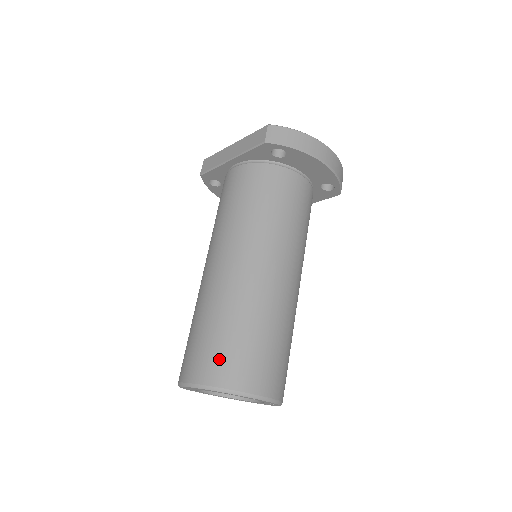
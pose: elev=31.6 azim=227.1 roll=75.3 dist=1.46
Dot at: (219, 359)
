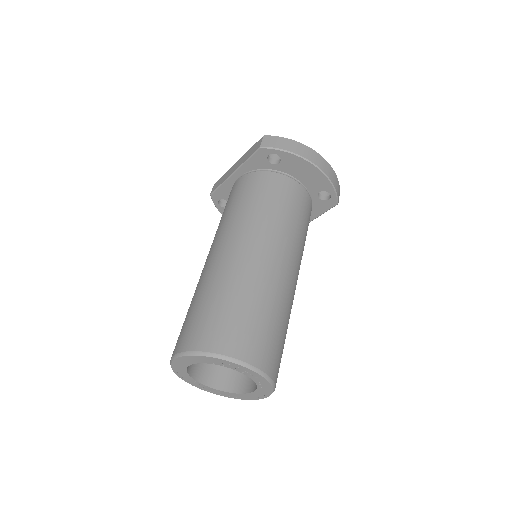
Dot at: (207, 327)
